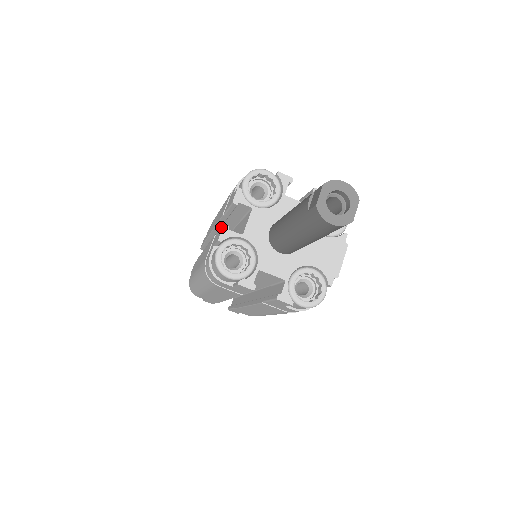
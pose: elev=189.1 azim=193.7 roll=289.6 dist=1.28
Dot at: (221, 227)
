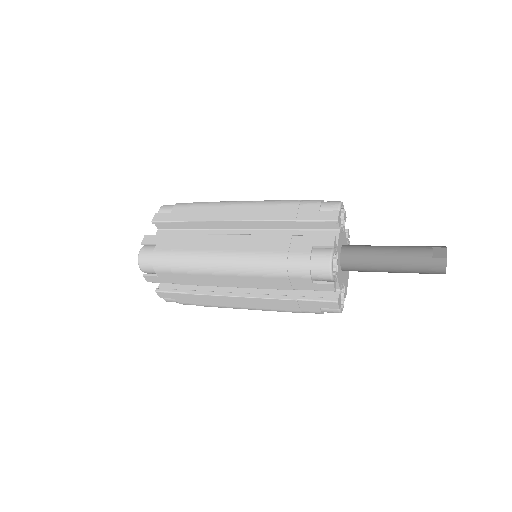
Dot at: (255, 223)
